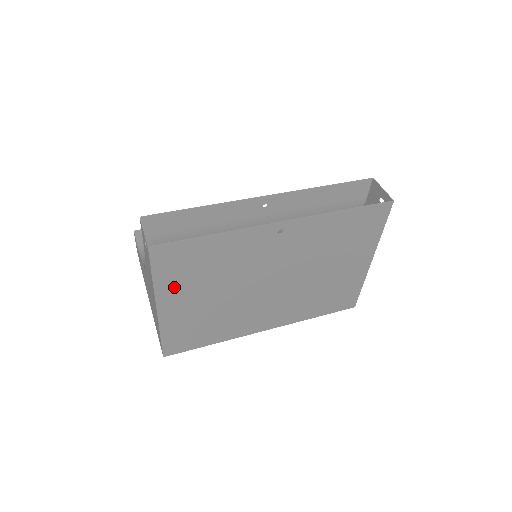
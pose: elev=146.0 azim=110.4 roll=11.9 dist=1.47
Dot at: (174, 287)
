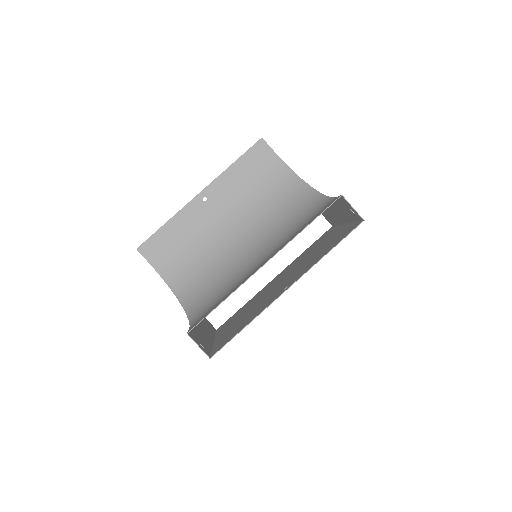
Dot at: occluded
